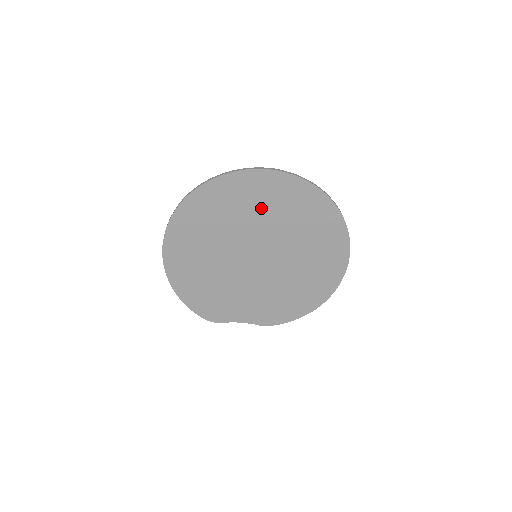
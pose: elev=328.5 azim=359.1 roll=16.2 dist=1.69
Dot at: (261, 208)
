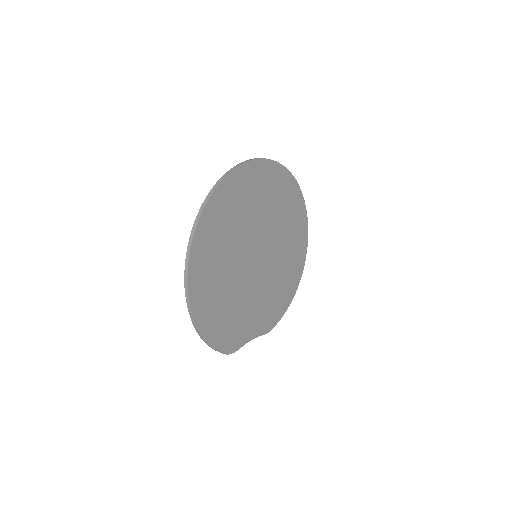
Dot at: (257, 201)
